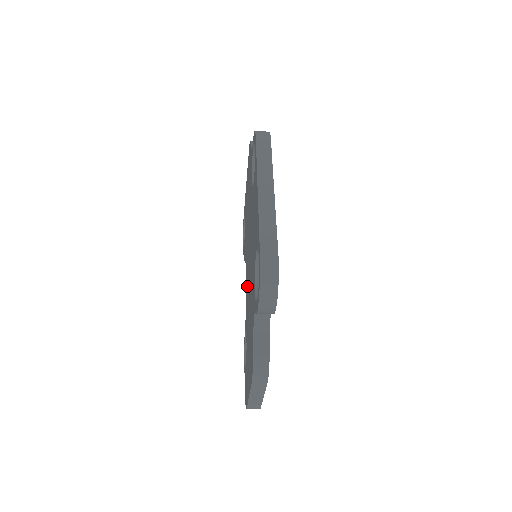
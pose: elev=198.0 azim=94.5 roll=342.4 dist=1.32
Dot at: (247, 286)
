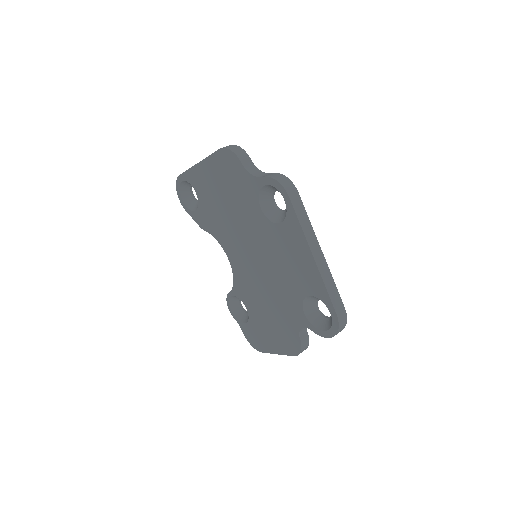
Dot at: (243, 273)
